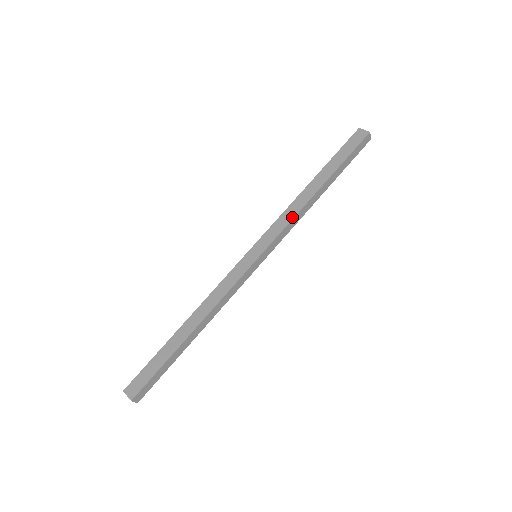
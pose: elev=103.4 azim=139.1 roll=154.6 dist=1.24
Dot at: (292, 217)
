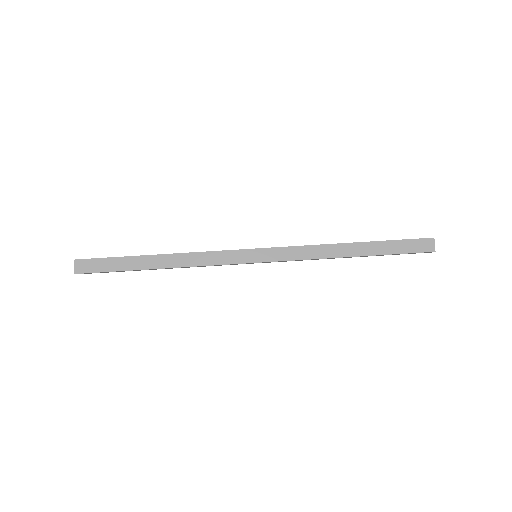
Dot at: (310, 257)
